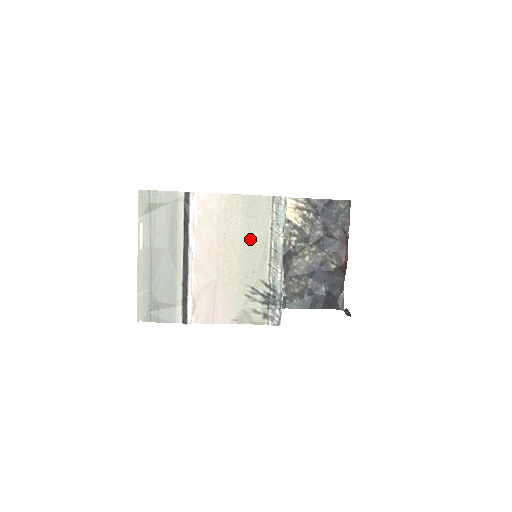
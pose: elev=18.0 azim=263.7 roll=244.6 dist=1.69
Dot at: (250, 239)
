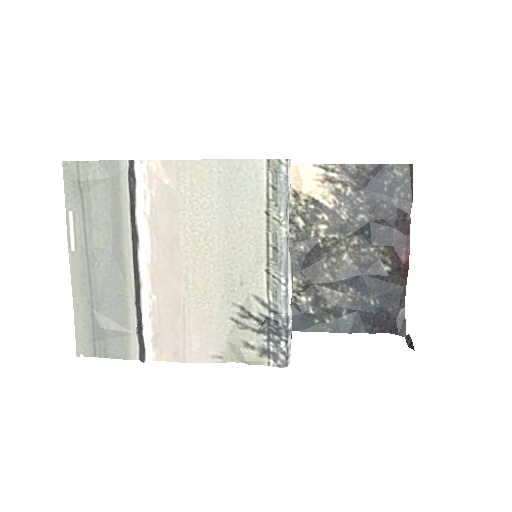
Dot at: (234, 231)
